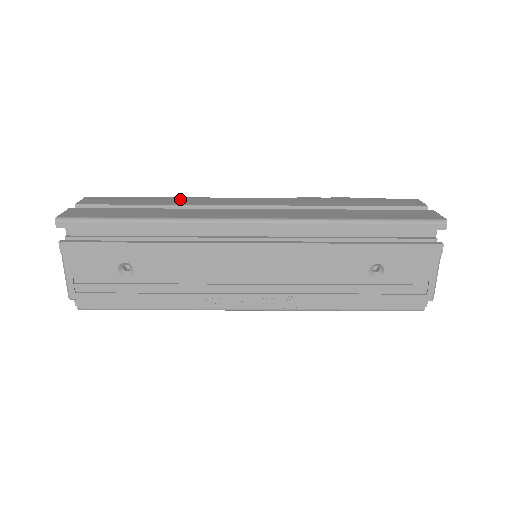
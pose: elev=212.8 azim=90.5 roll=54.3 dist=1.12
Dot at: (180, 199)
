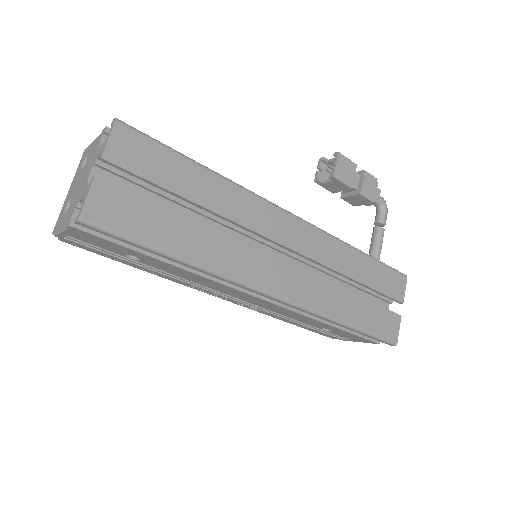
Dot at: (227, 191)
